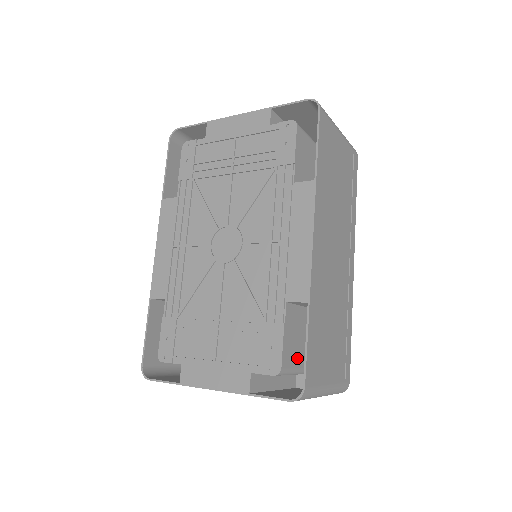
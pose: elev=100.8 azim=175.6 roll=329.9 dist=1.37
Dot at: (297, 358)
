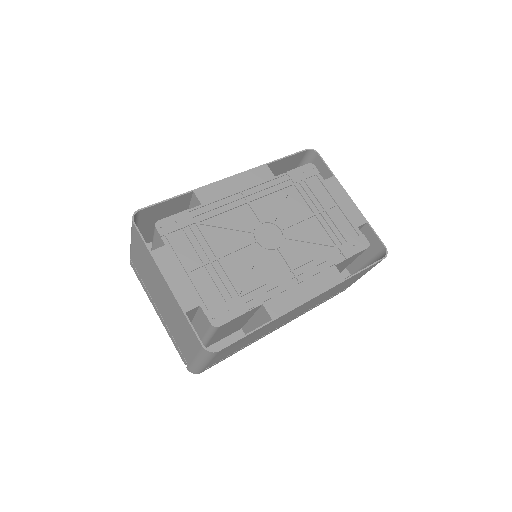
Dot at: (221, 331)
